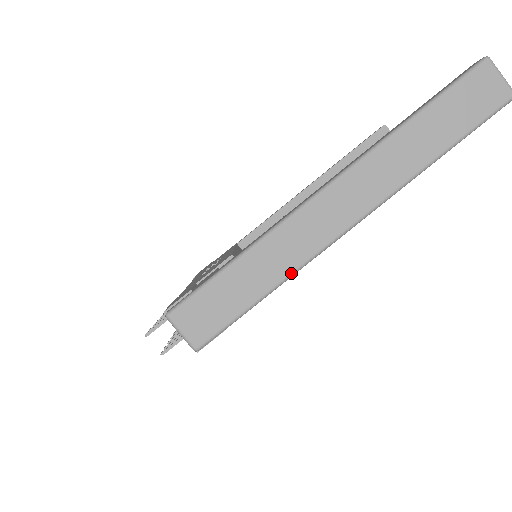
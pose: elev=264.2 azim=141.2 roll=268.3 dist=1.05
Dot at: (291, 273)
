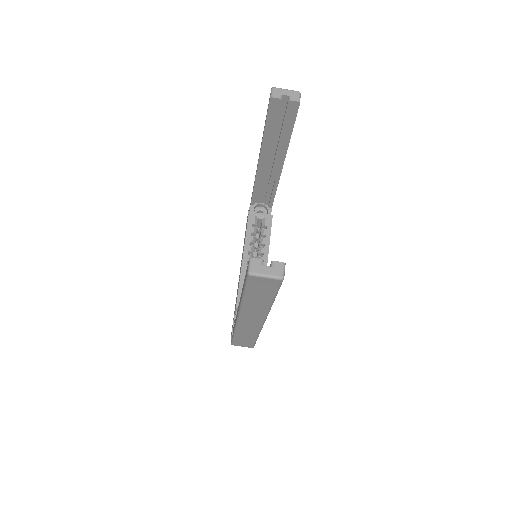
Dot at: (258, 333)
